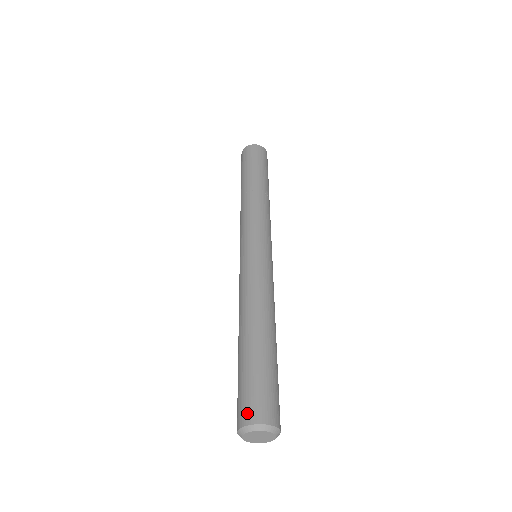
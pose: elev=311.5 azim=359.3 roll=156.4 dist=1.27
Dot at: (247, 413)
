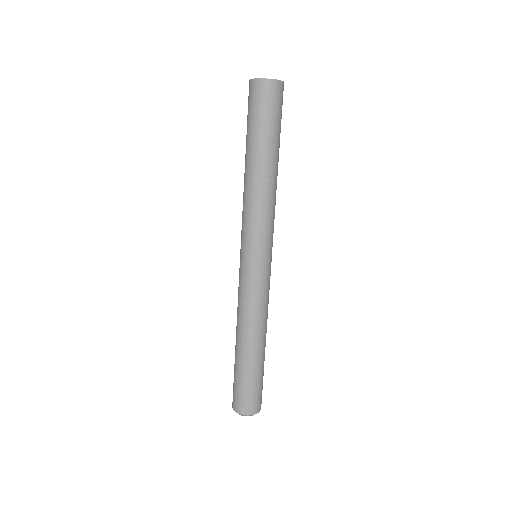
Dot at: (233, 402)
